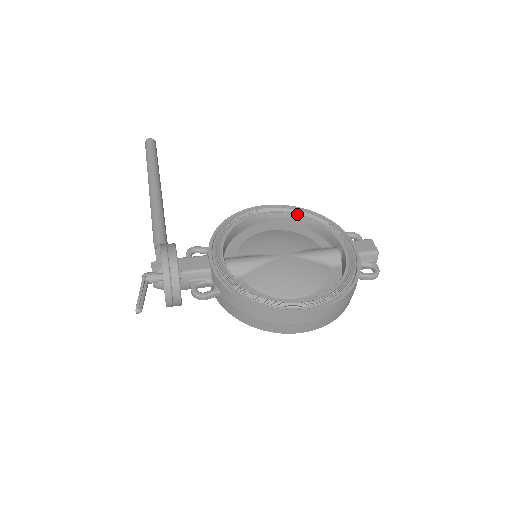
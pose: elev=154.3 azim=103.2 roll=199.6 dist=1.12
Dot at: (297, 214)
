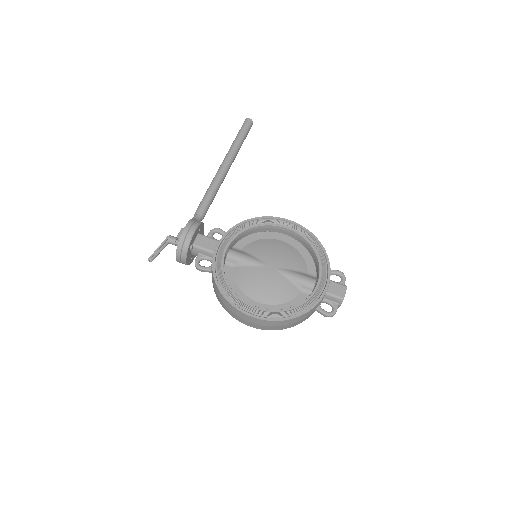
Dot at: (306, 238)
